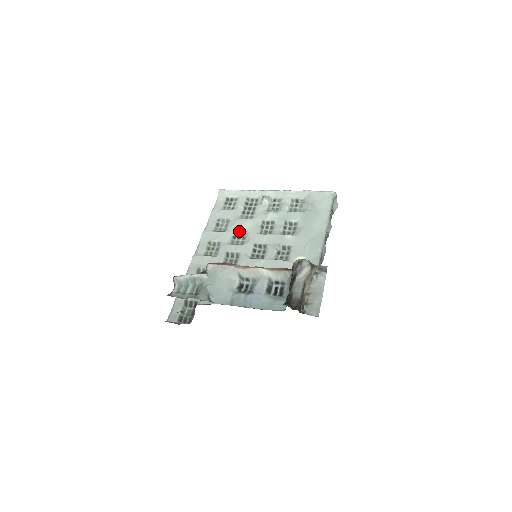
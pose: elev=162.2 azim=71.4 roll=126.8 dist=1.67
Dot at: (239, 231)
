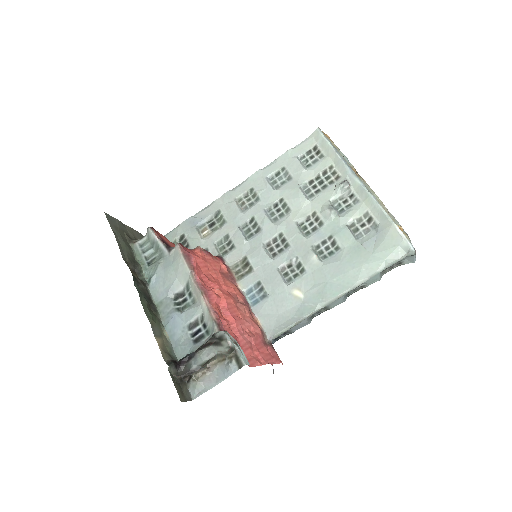
Dot at: (285, 202)
